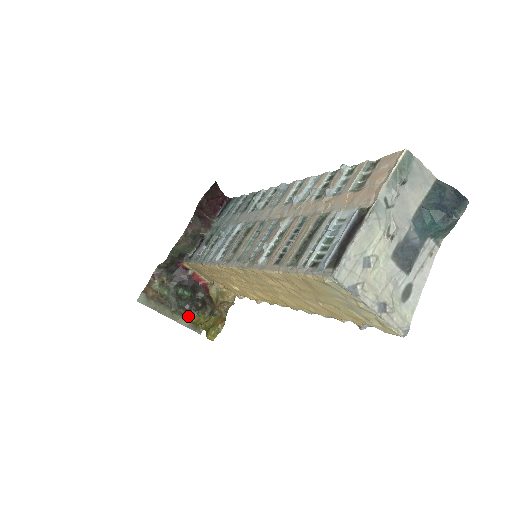
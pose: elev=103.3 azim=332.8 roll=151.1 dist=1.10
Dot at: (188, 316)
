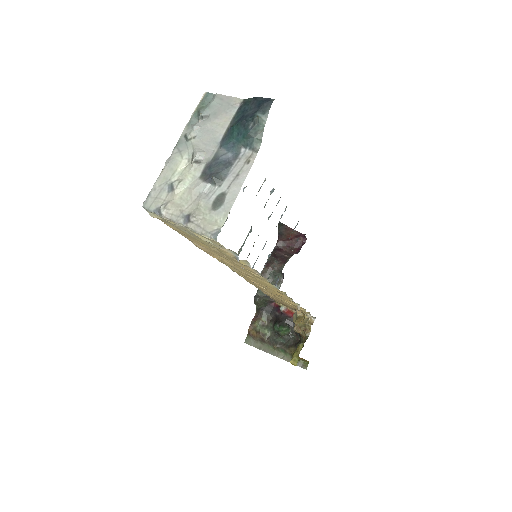
Dot at: (289, 351)
